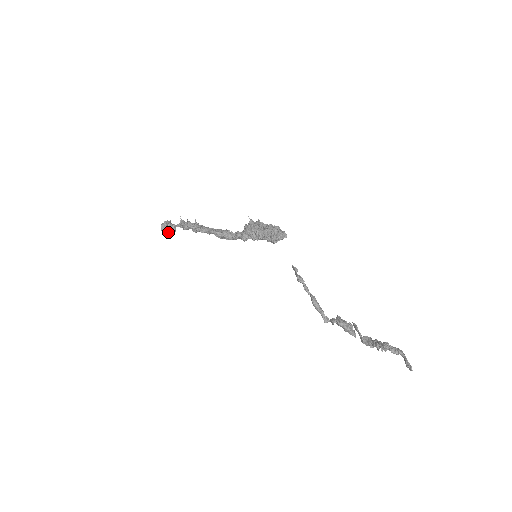
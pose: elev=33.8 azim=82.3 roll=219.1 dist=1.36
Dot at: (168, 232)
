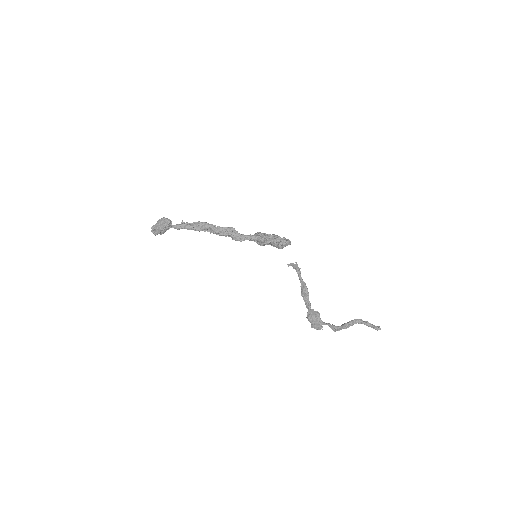
Dot at: (170, 223)
